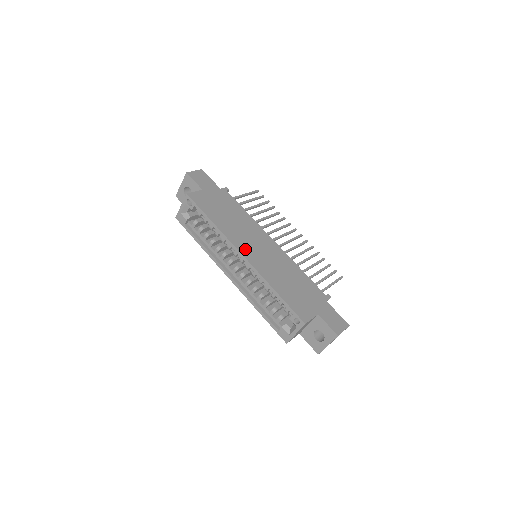
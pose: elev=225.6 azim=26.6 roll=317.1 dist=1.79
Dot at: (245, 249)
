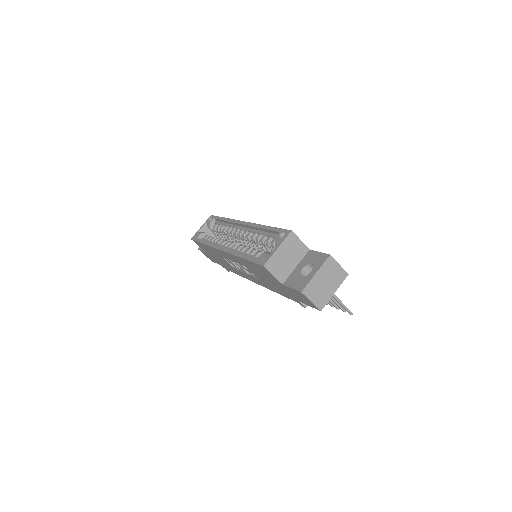
Dot at: occluded
